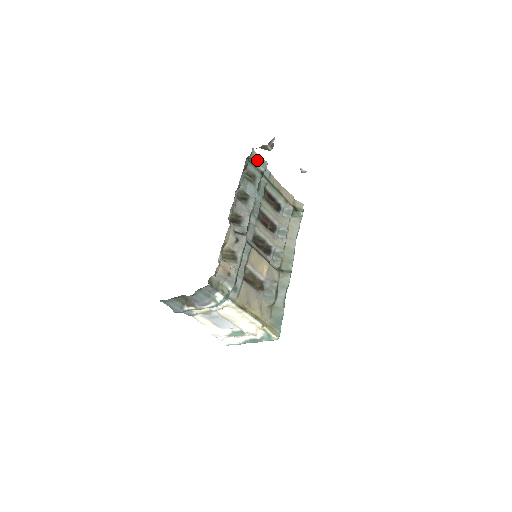
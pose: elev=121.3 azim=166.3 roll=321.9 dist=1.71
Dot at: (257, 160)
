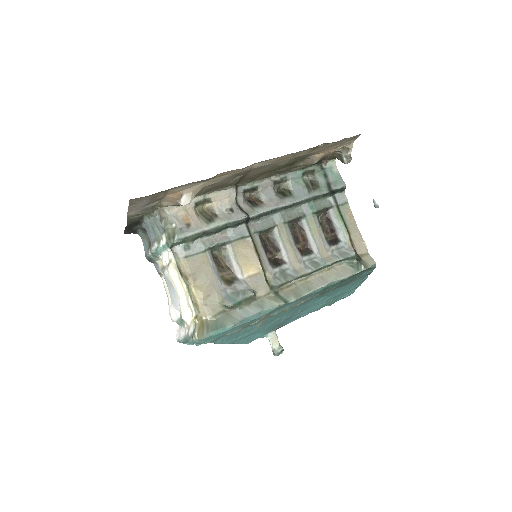
Dot at: (333, 175)
